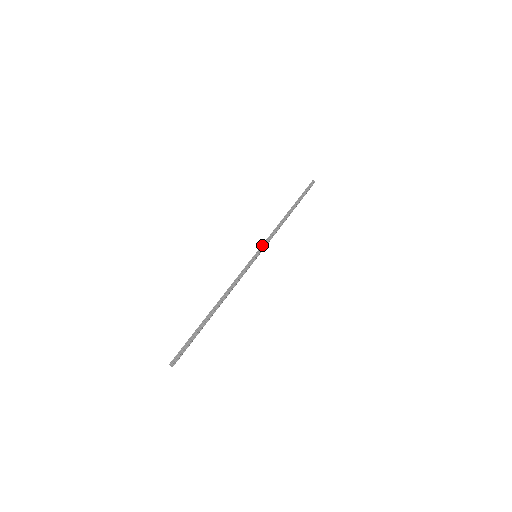
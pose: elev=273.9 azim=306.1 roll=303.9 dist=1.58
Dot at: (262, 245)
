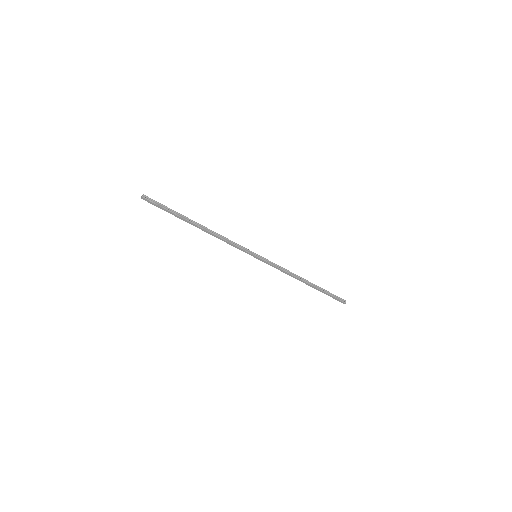
Dot at: (267, 259)
